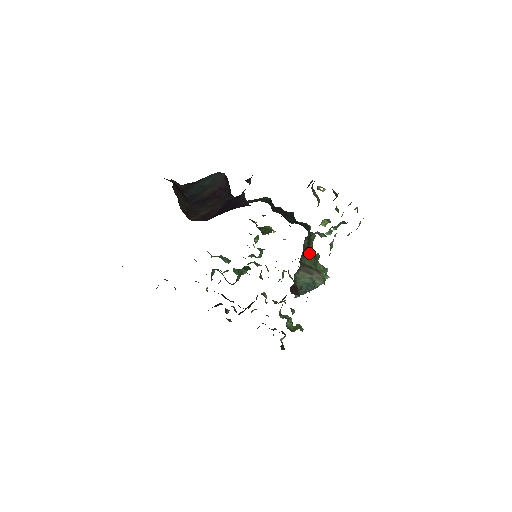
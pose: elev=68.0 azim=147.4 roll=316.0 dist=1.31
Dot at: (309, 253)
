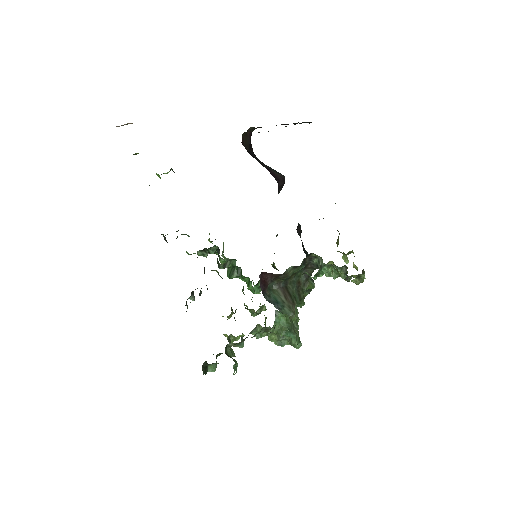
Dot at: (298, 289)
